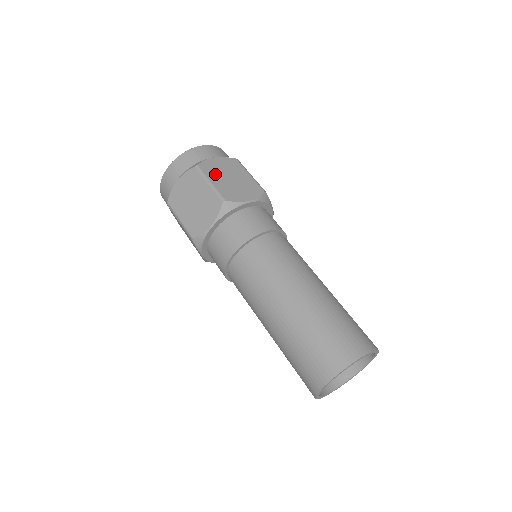
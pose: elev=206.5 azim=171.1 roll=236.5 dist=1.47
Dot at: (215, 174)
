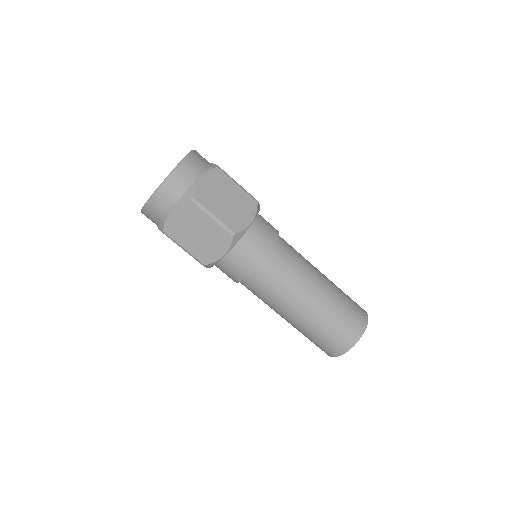
Dot at: occluded
